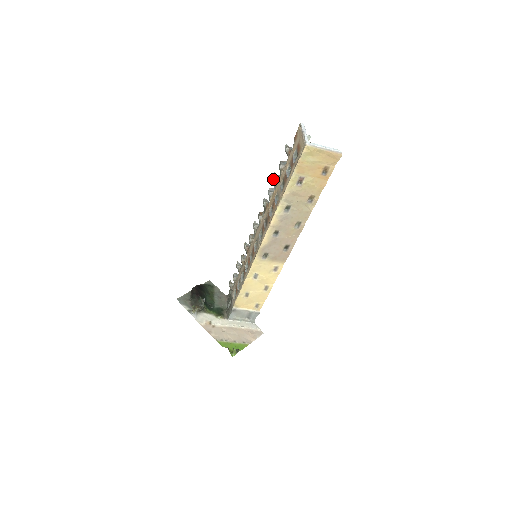
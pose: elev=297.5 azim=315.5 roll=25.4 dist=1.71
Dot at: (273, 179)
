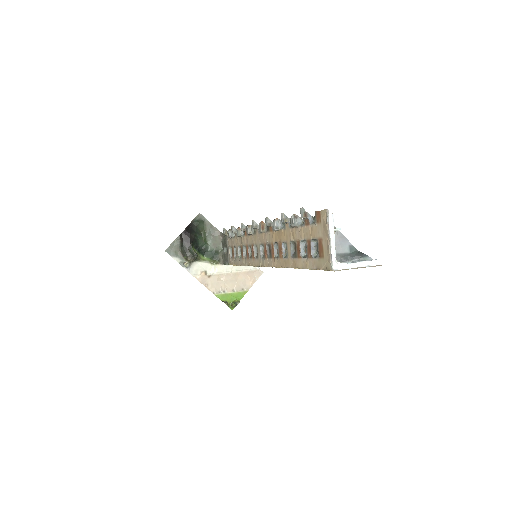
Dot at: (281, 220)
